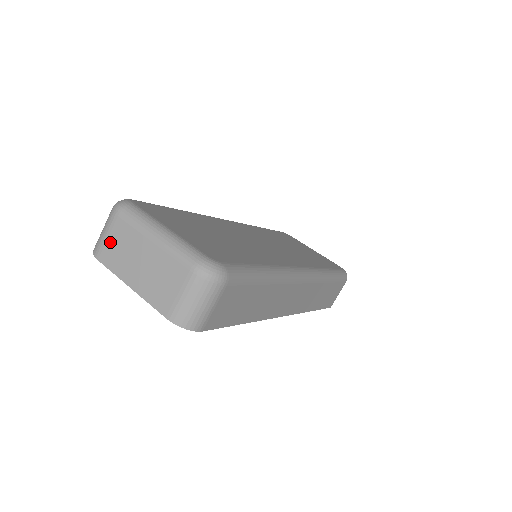
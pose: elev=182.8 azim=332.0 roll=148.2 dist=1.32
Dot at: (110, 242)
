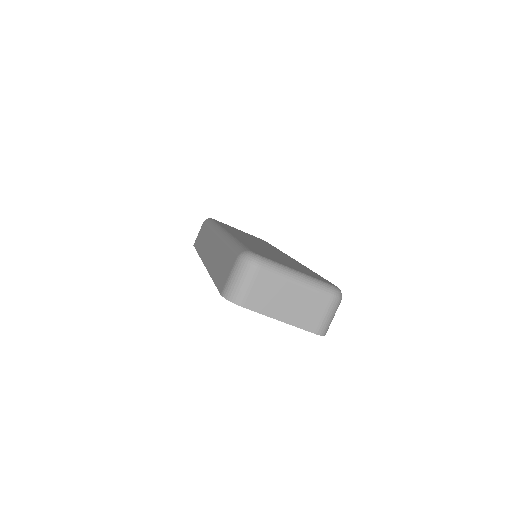
Dot at: (254, 291)
